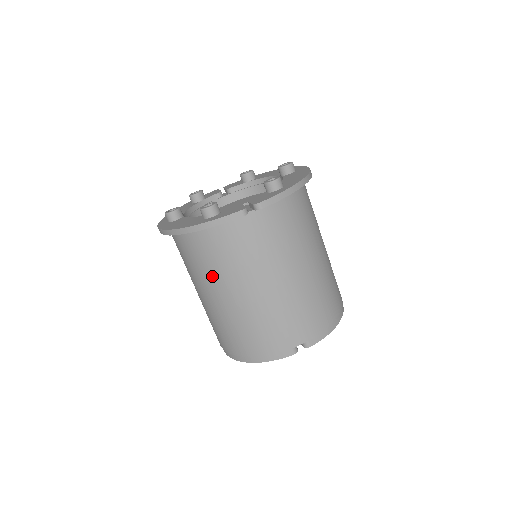
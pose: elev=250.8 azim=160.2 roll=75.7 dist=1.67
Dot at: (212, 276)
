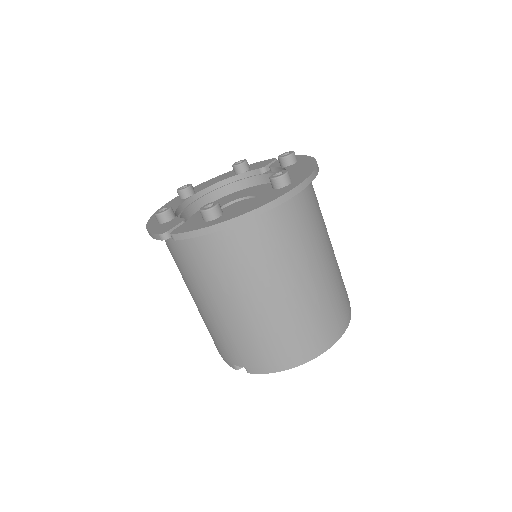
Dot at: occluded
